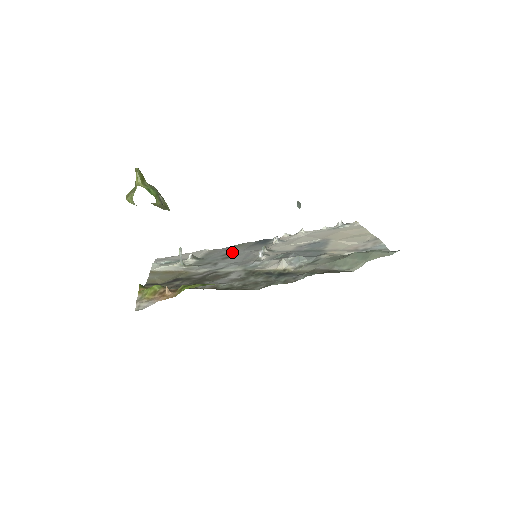
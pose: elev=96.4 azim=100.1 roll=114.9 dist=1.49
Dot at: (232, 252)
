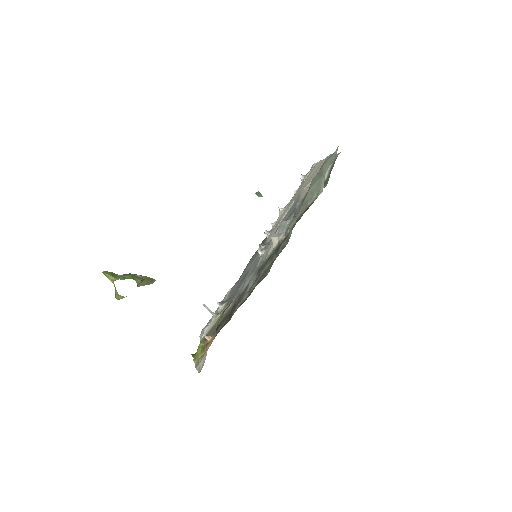
Dot at: (245, 273)
